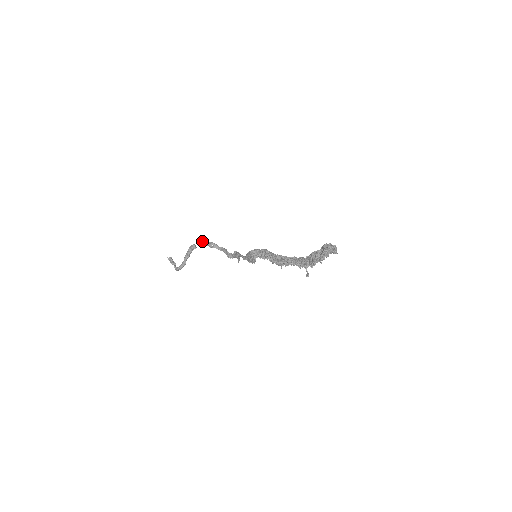
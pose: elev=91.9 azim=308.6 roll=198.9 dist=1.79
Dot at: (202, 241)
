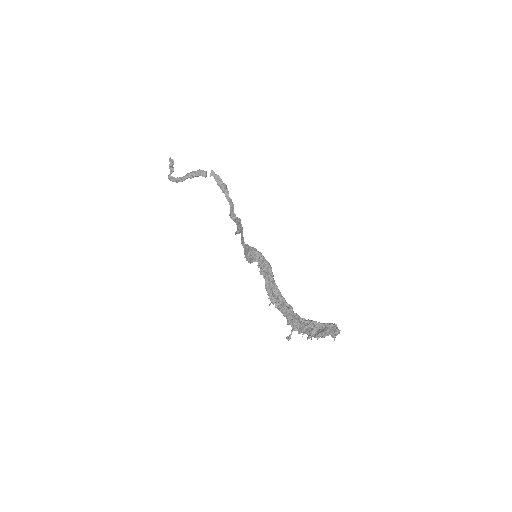
Dot at: (217, 175)
